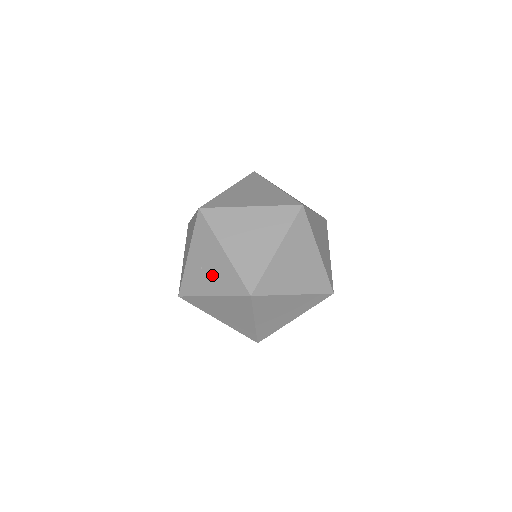
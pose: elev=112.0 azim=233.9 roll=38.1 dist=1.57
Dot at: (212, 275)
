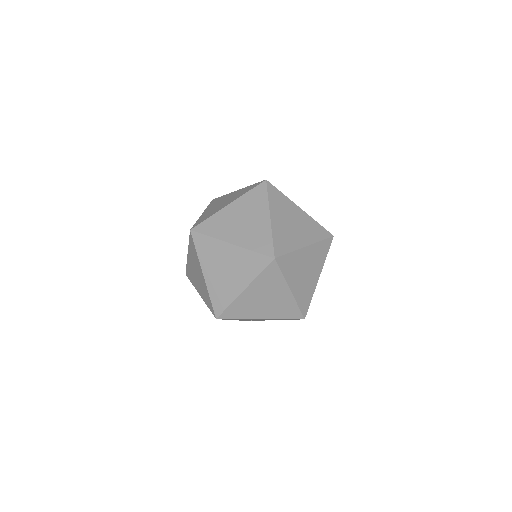
Dot at: occluded
